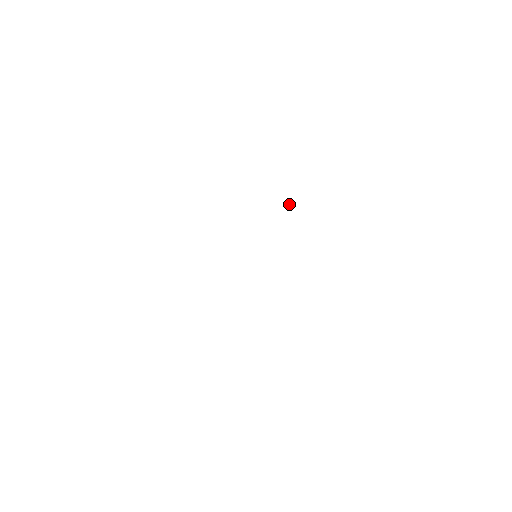
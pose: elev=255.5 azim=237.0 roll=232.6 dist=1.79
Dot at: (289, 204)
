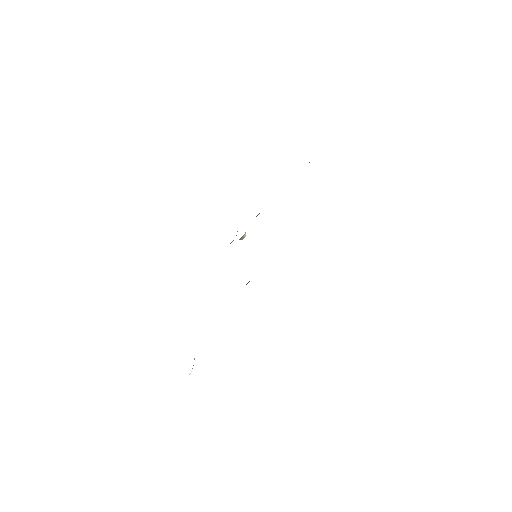
Dot at: (244, 235)
